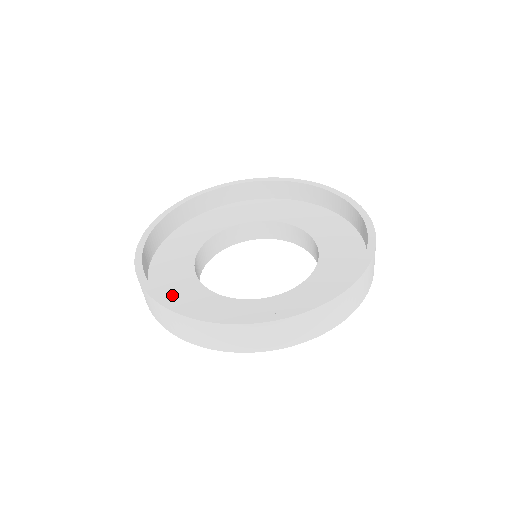
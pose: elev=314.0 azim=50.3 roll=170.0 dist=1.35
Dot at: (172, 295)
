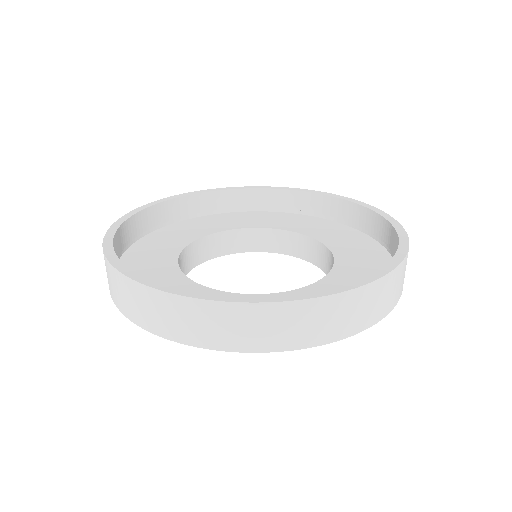
Dot at: (156, 241)
